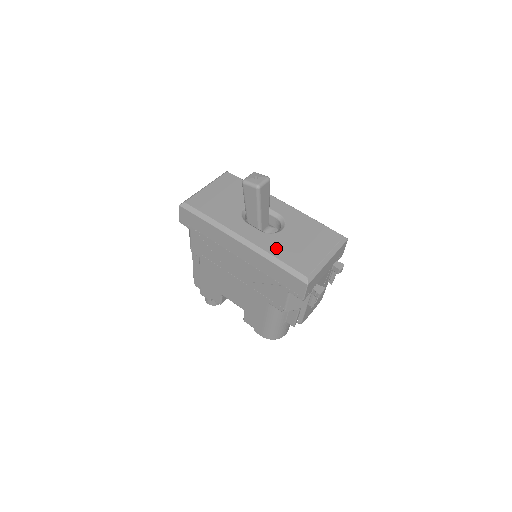
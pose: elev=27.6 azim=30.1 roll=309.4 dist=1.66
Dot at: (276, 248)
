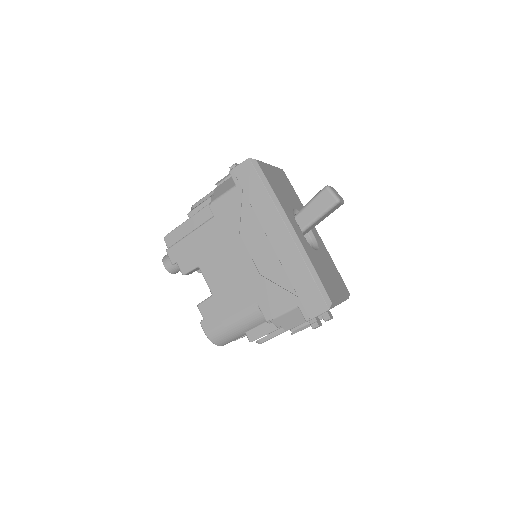
Dot at: (314, 260)
